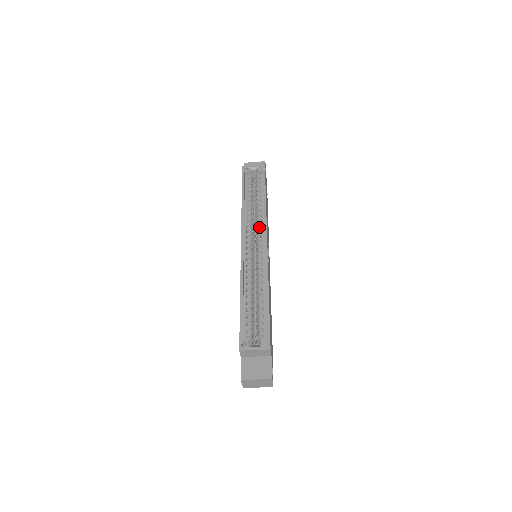
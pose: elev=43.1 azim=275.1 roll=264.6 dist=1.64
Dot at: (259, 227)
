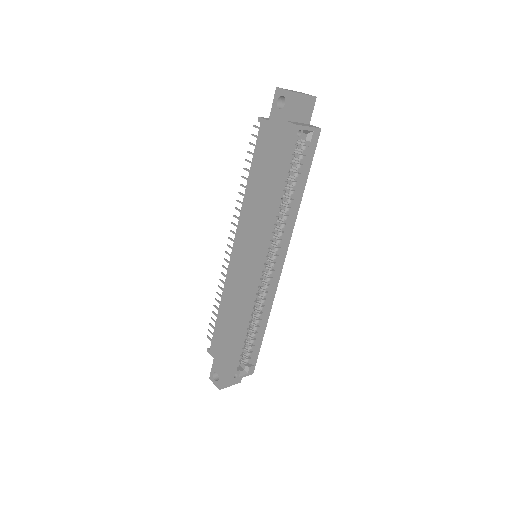
Dot at: (281, 241)
